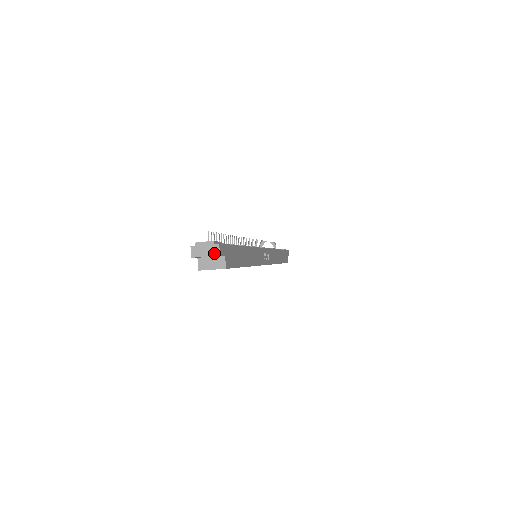
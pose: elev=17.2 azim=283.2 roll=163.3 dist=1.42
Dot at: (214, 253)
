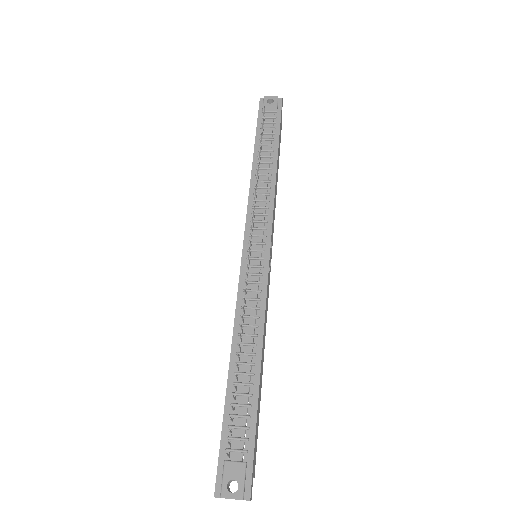
Dot at: occluded
